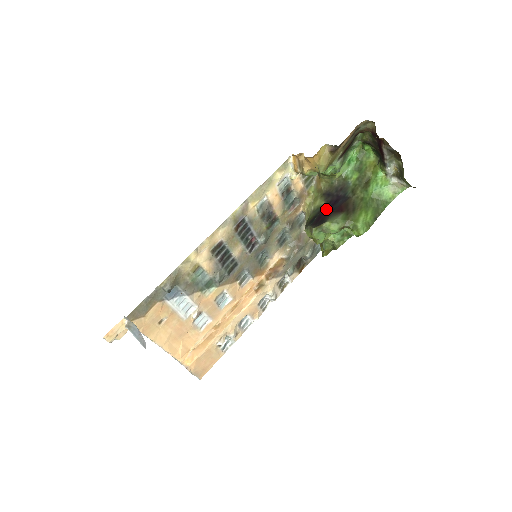
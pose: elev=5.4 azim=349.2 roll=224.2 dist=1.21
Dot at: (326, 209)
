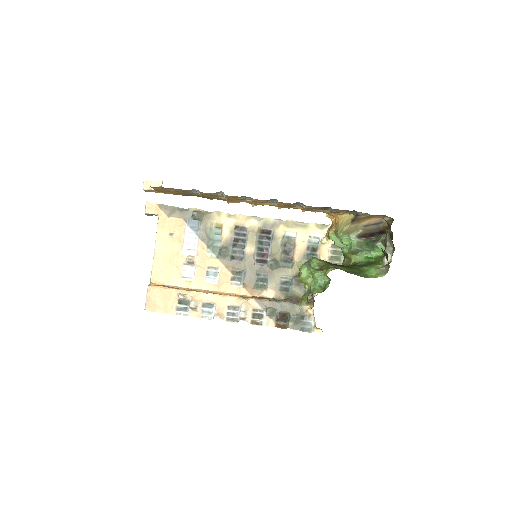
Dot at: occluded
